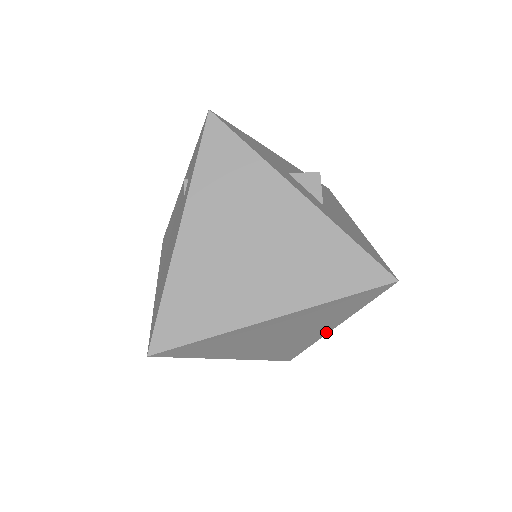
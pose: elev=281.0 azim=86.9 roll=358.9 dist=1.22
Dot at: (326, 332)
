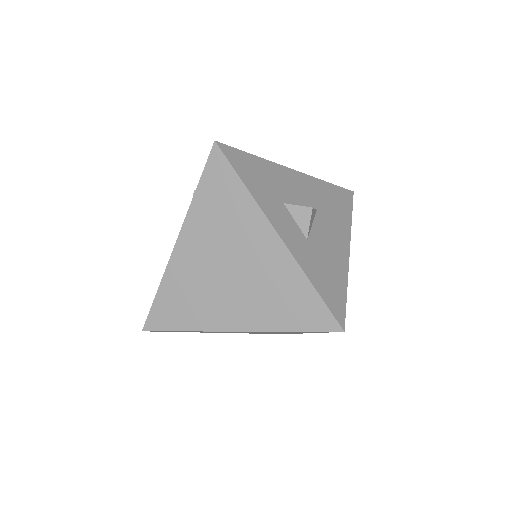
Dot at: occluded
